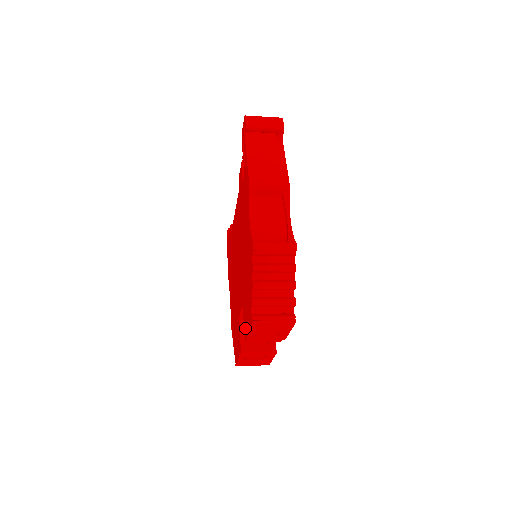
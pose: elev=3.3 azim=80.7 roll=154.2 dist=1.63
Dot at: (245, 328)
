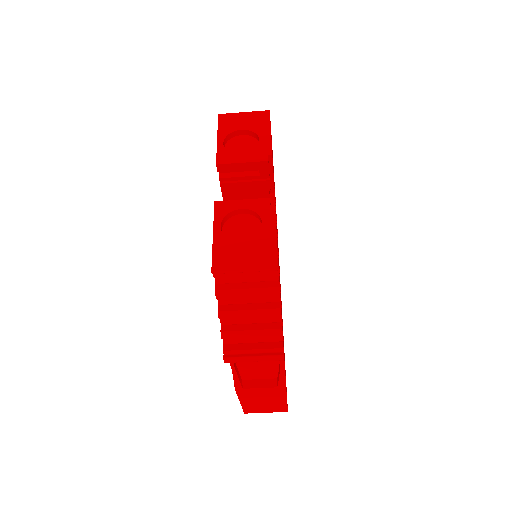
Dot at: occluded
